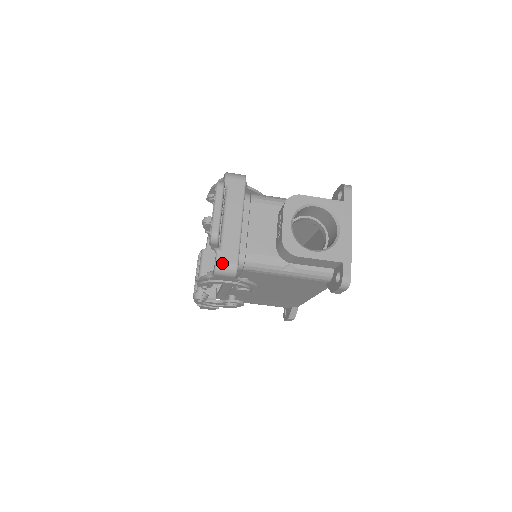
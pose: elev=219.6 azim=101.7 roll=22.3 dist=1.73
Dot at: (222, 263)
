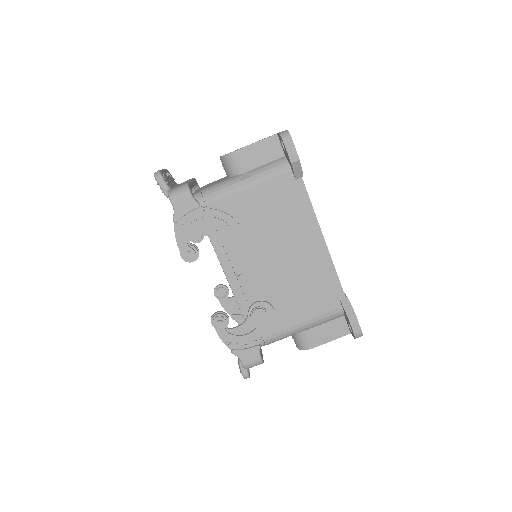
Dot at: (173, 189)
